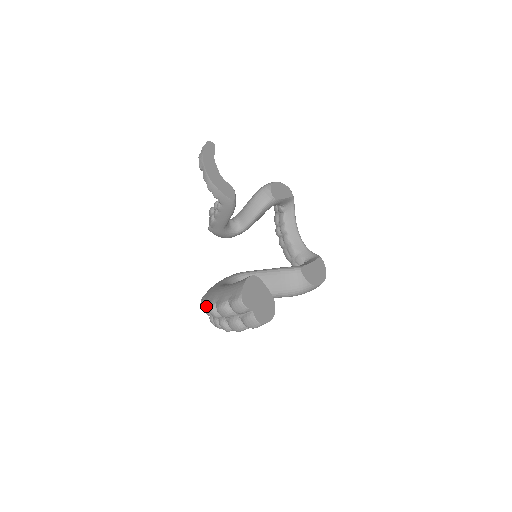
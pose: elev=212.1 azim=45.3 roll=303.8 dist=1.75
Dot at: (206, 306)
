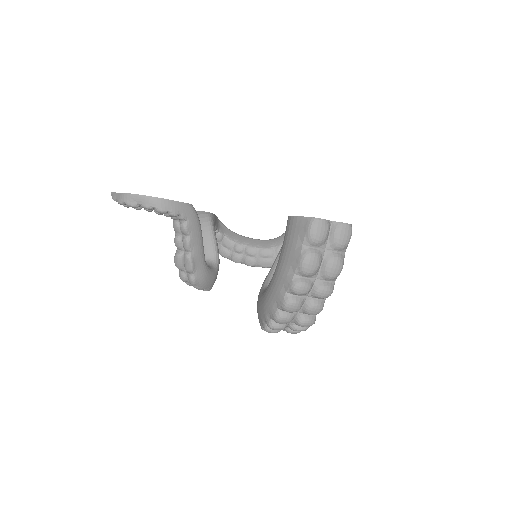
Dot at: (287, 298)
